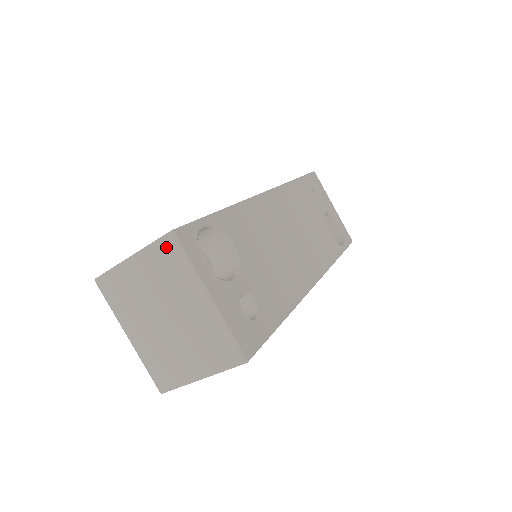
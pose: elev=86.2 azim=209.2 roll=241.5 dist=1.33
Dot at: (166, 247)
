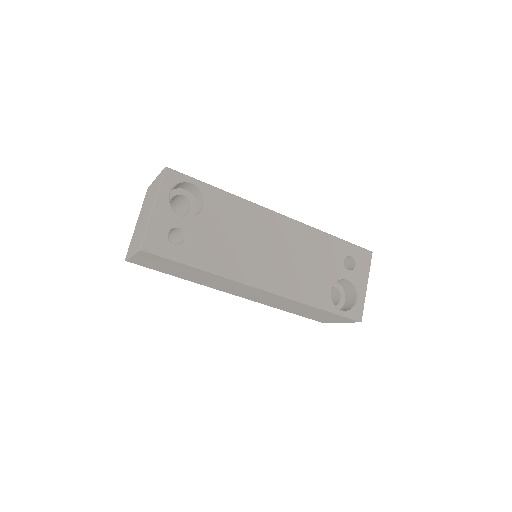
Dot at: (161, 175)
